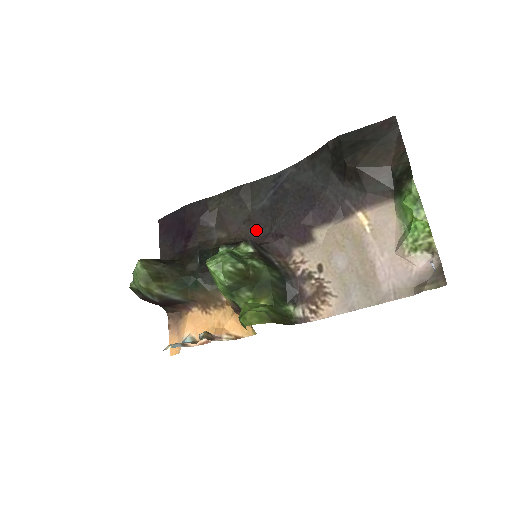
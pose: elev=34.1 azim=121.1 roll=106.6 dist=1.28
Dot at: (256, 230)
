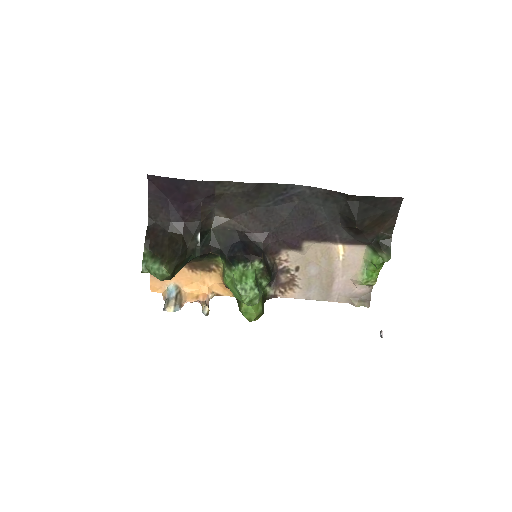
Dot at: (256, 226)
